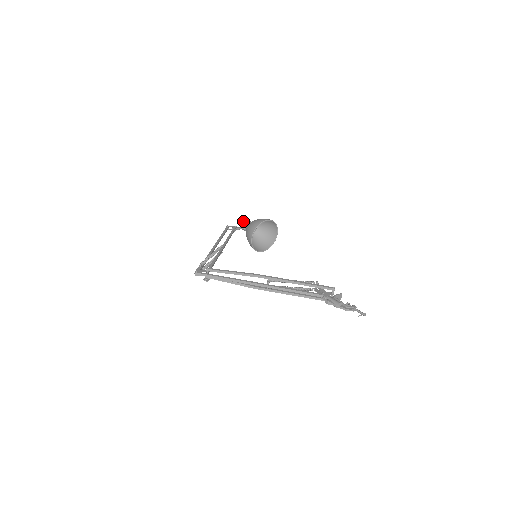
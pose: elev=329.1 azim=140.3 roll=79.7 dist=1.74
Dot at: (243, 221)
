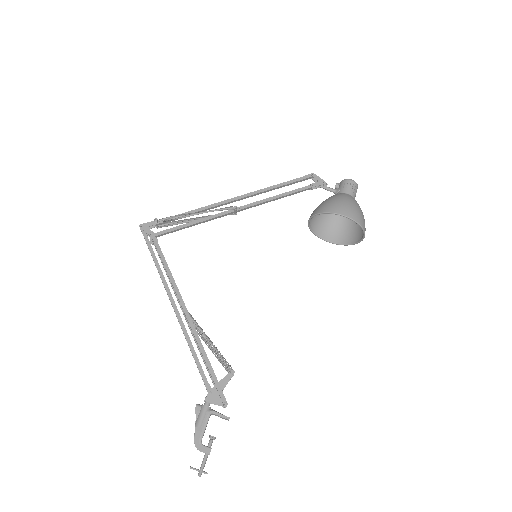
Dot at: (344, 181)
